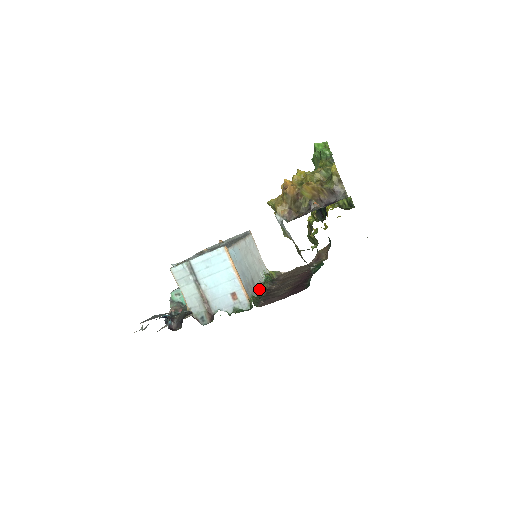
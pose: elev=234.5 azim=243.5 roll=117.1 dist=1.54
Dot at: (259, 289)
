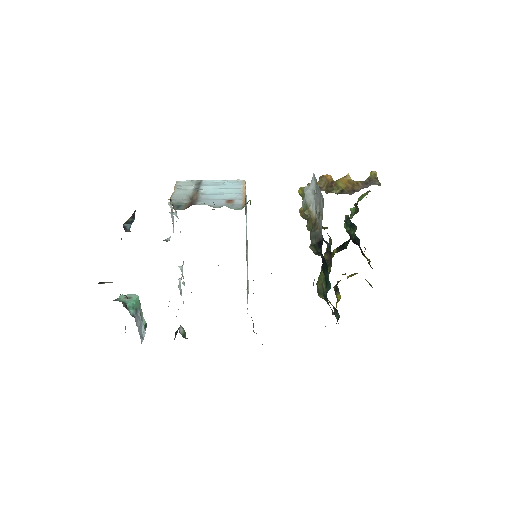
Dot at: occluded
